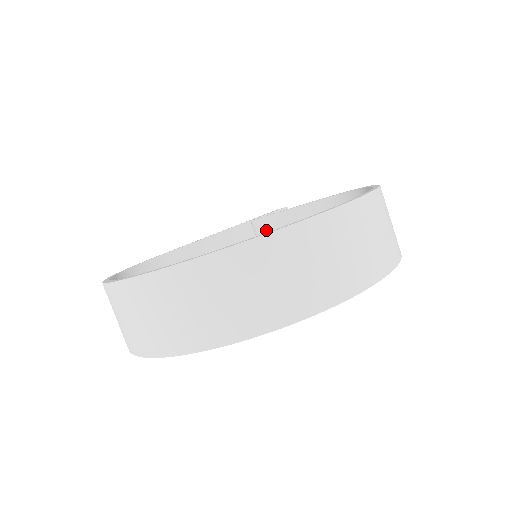
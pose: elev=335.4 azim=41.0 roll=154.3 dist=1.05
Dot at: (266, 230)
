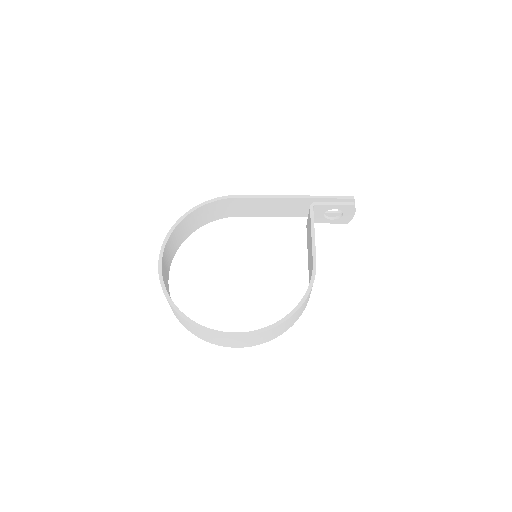
Dot at: (309, 220)
